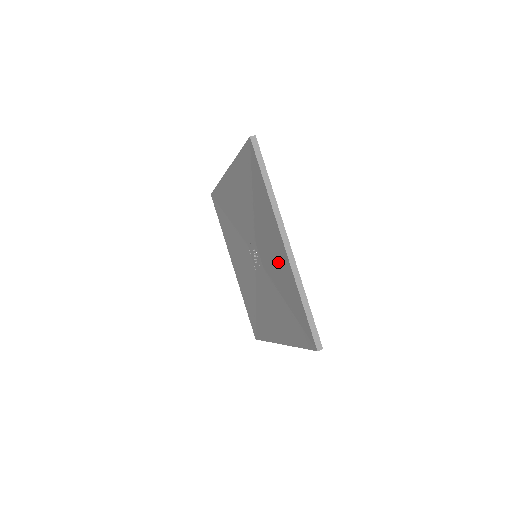
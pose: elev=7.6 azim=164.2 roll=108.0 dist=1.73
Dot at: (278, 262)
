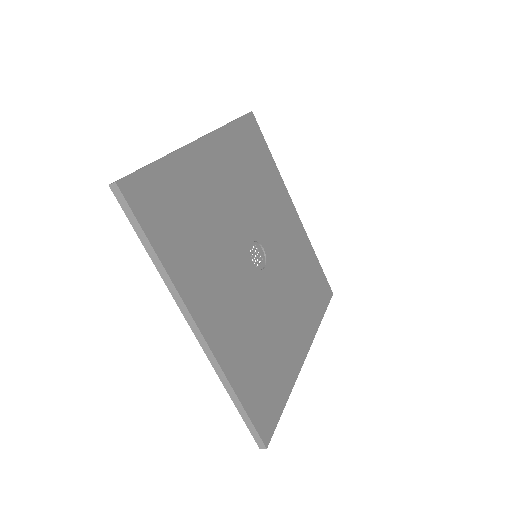
Dot at: occluded
